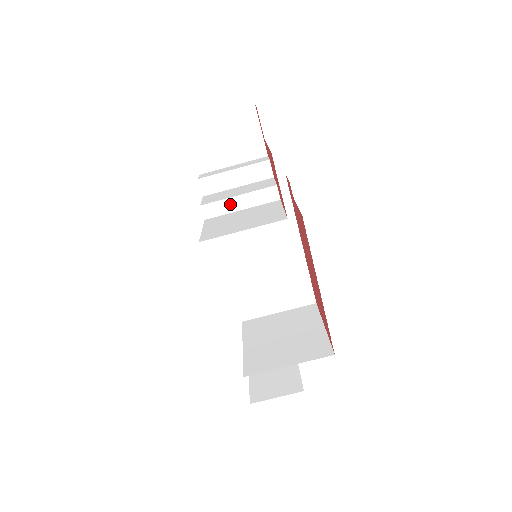
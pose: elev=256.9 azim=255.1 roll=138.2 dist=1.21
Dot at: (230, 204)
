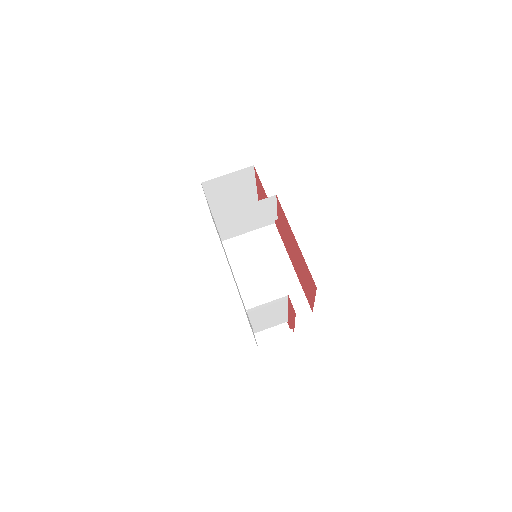
Dot at: occluded
